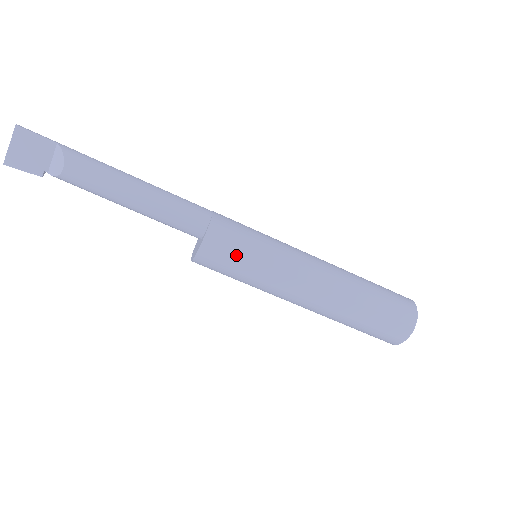
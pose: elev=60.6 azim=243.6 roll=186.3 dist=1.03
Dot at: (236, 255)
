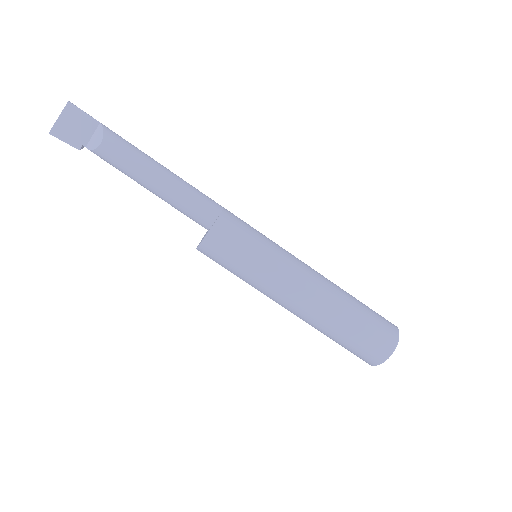
Dot at: (239, 247)
